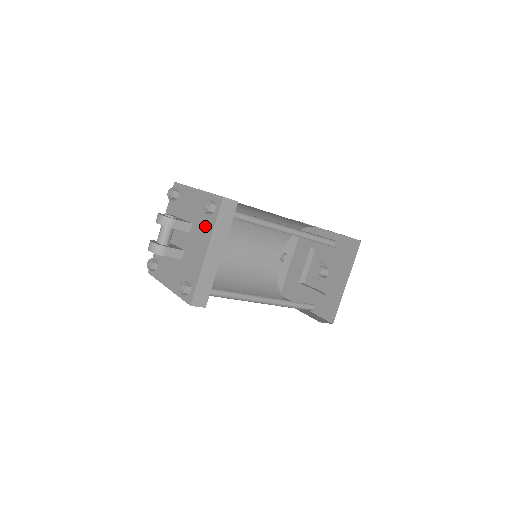
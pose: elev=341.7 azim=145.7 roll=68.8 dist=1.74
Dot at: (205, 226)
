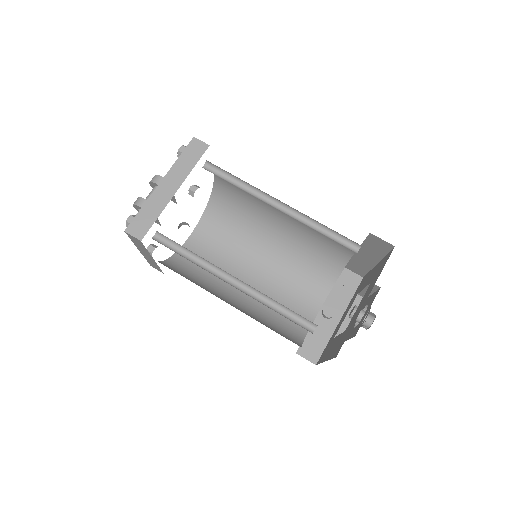
Dot at: occluded
